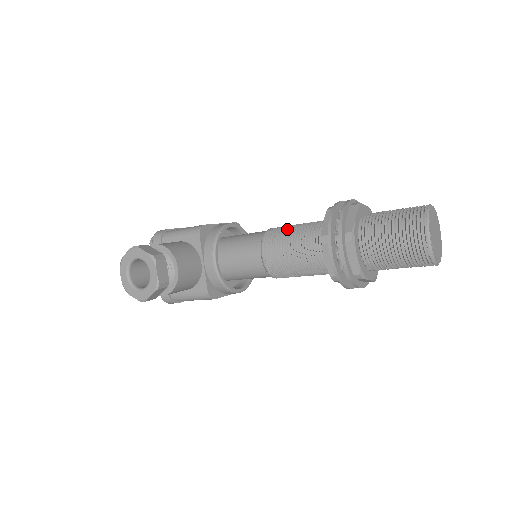
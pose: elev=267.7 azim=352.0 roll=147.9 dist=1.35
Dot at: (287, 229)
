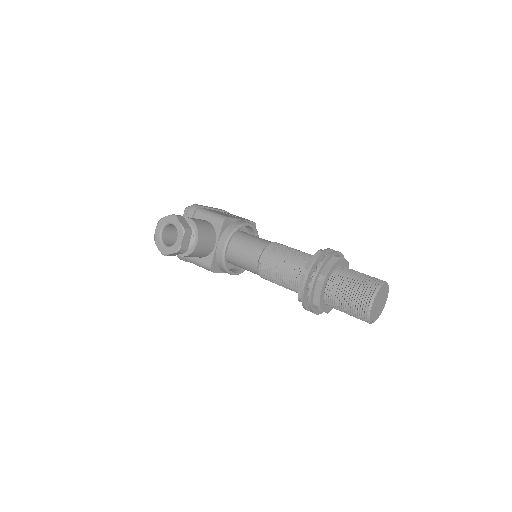
Dot at: (285, 249)
